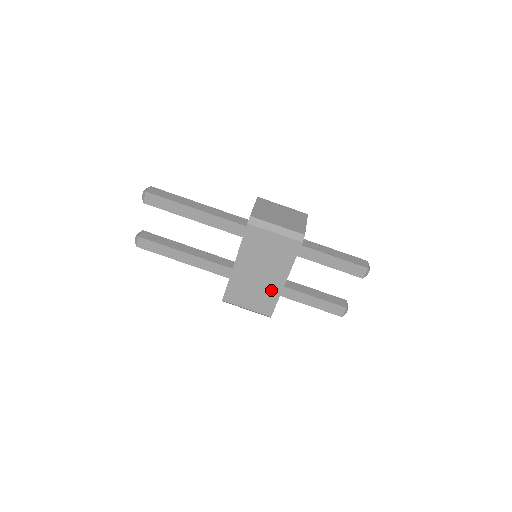
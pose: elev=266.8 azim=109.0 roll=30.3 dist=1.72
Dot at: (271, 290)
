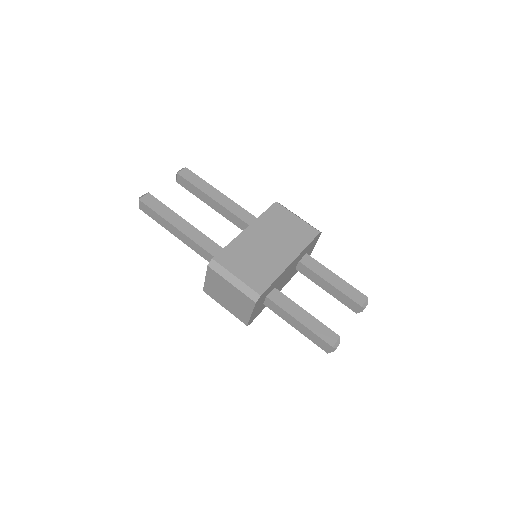
Dot at: (274, 265)
